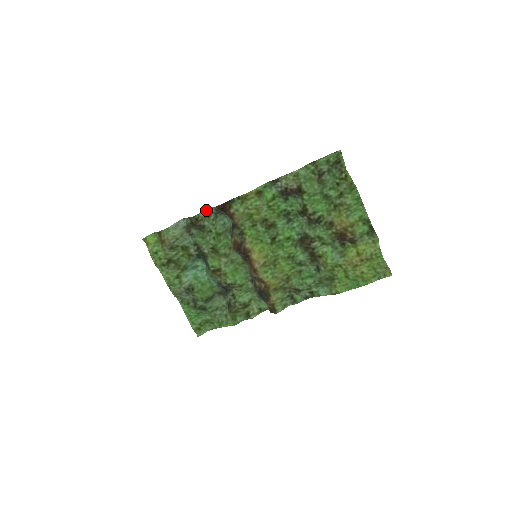
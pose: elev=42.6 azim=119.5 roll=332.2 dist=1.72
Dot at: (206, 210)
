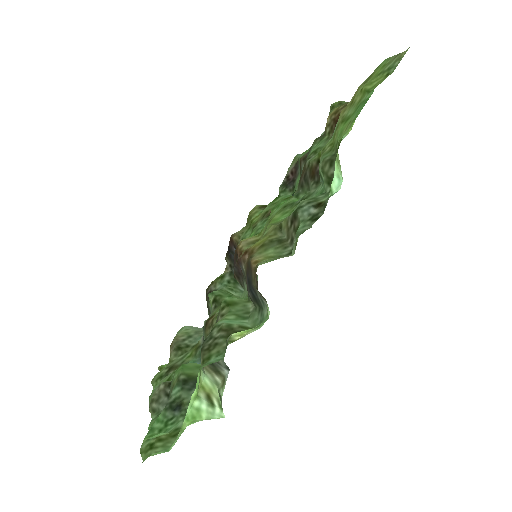
Dot at: (221, 275)
